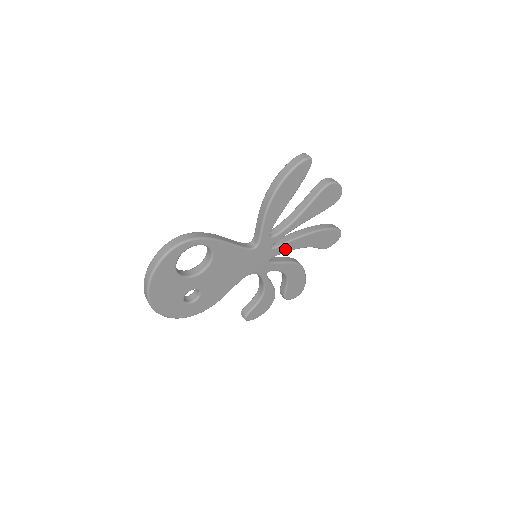
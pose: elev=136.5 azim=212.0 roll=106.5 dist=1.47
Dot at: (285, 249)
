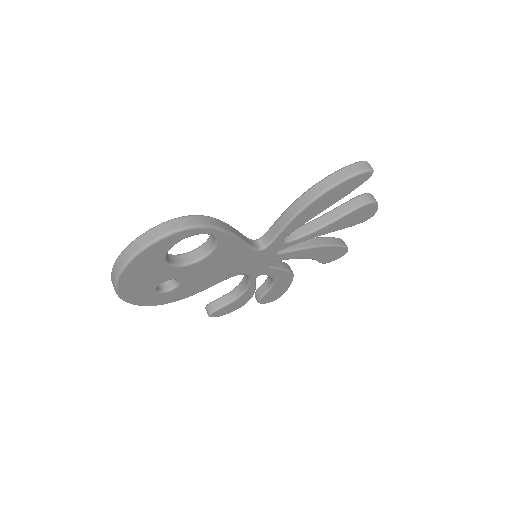
Dot at: (289, 256)
